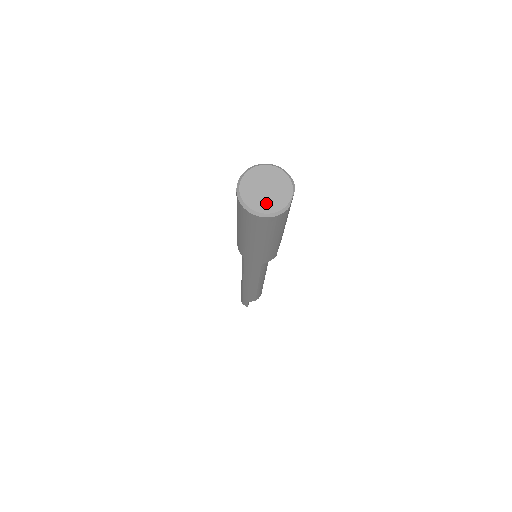
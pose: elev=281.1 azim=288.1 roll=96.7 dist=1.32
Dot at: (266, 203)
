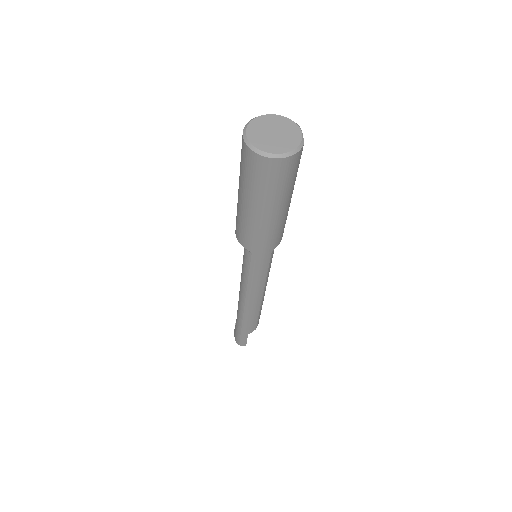
Dot at: (281, 144)
